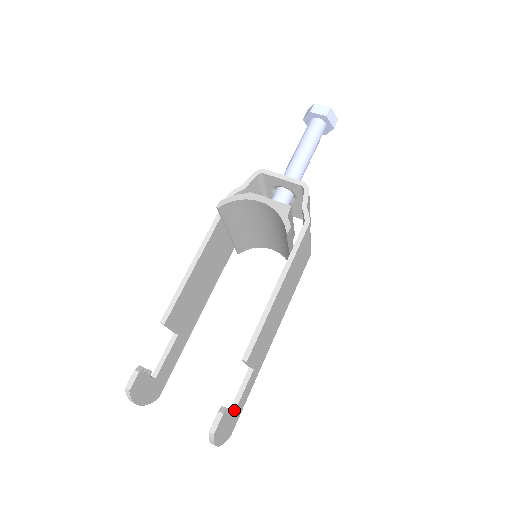
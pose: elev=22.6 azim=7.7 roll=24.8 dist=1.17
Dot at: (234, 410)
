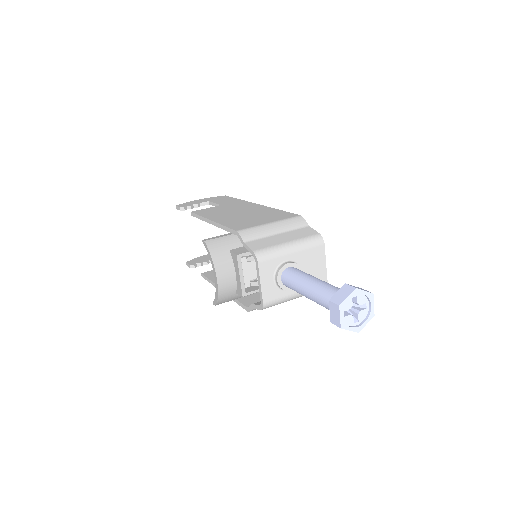
Dot at: occluded
